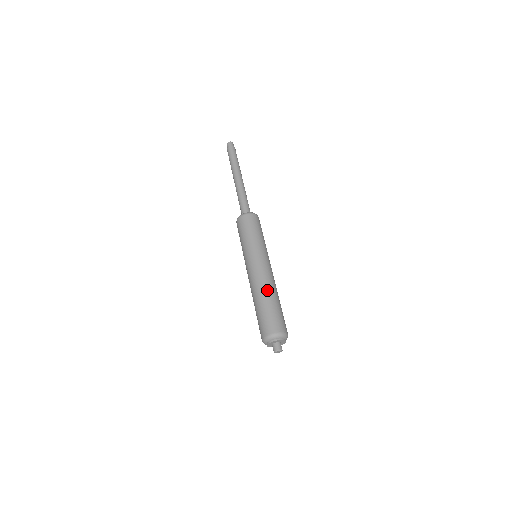
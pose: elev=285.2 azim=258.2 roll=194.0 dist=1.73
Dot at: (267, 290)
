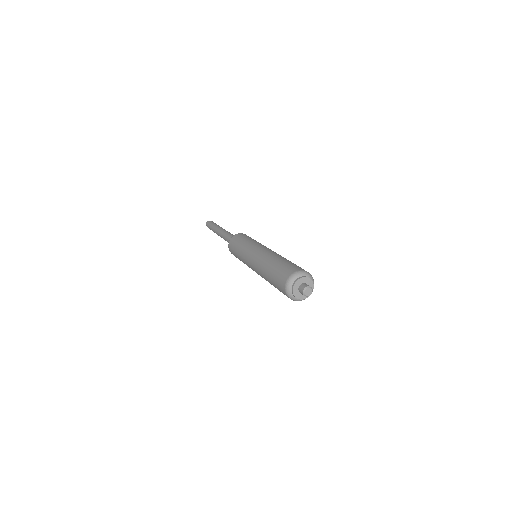
Dot at: (266, 261)
